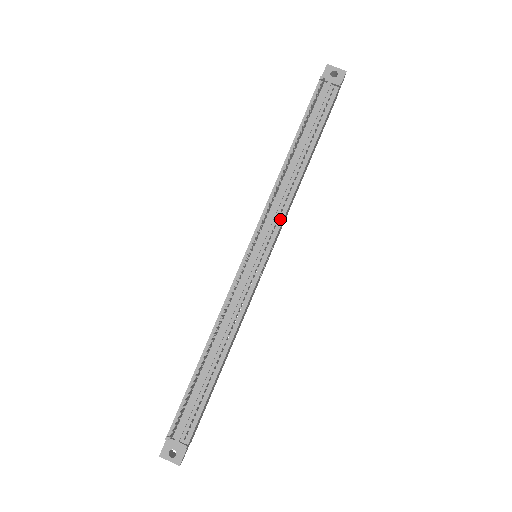
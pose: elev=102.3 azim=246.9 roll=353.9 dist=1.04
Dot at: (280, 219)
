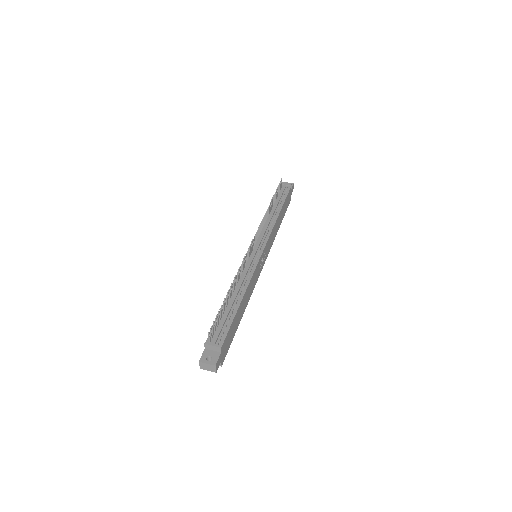
Dot at: (268, 234)
